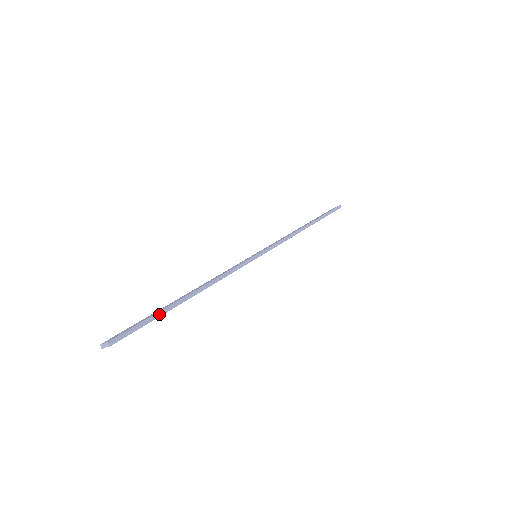
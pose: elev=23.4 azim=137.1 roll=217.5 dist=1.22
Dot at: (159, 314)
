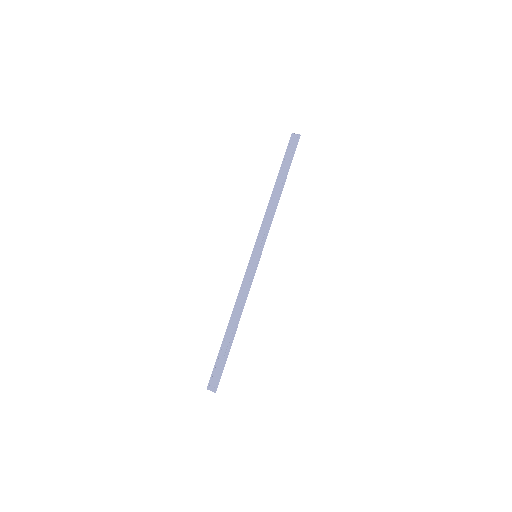
Dot at: (227, 356)
